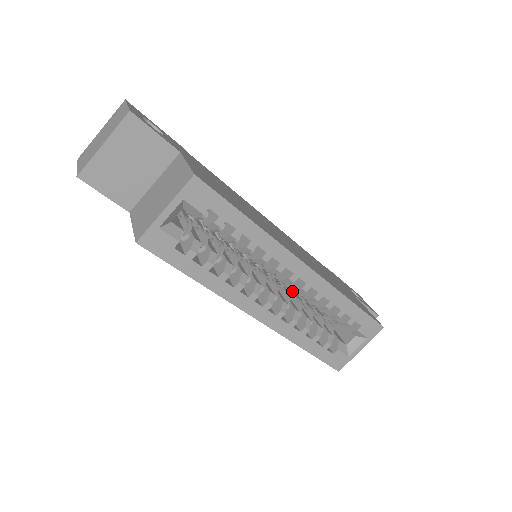
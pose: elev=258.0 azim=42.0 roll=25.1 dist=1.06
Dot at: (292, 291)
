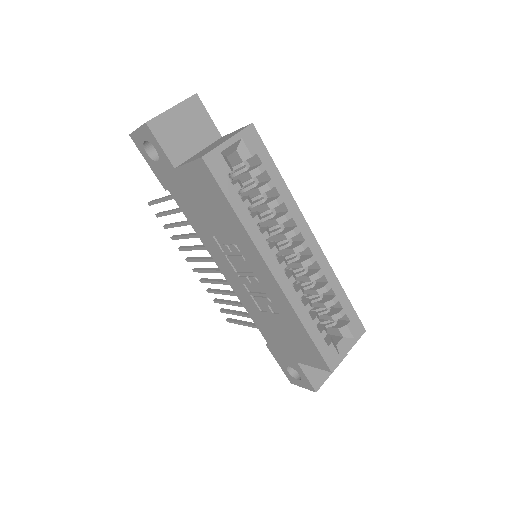
Dot at: occluded
